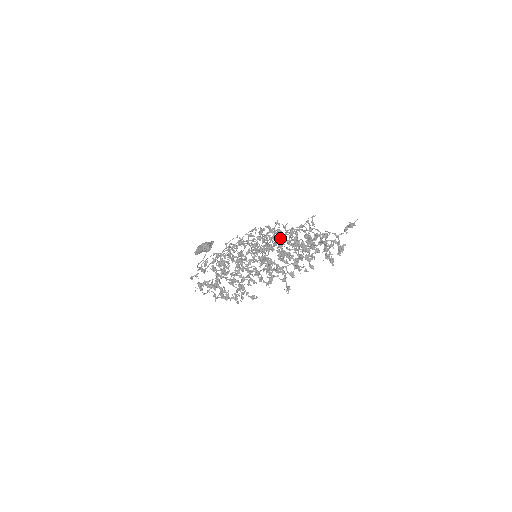
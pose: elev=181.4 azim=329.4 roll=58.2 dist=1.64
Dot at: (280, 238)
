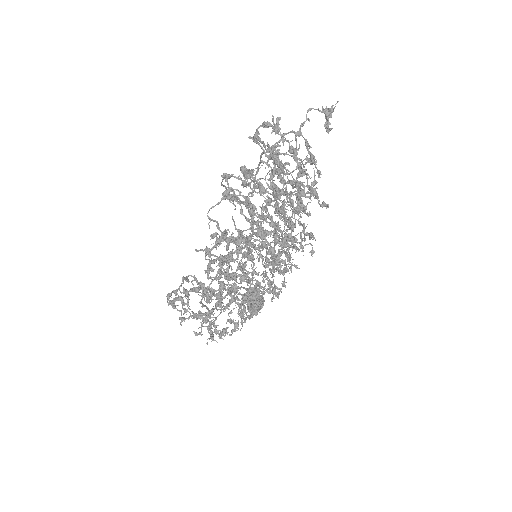
Dot at: (265, 207)
